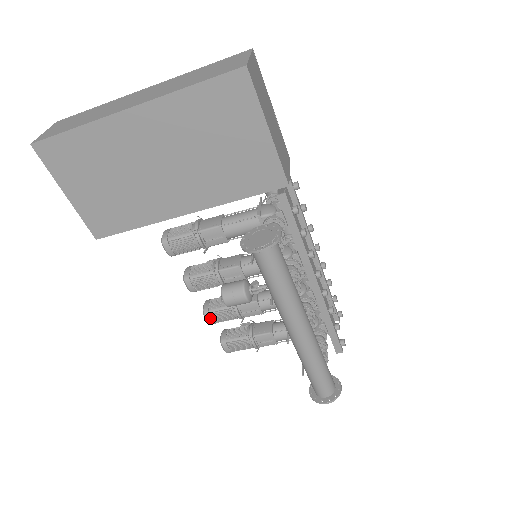
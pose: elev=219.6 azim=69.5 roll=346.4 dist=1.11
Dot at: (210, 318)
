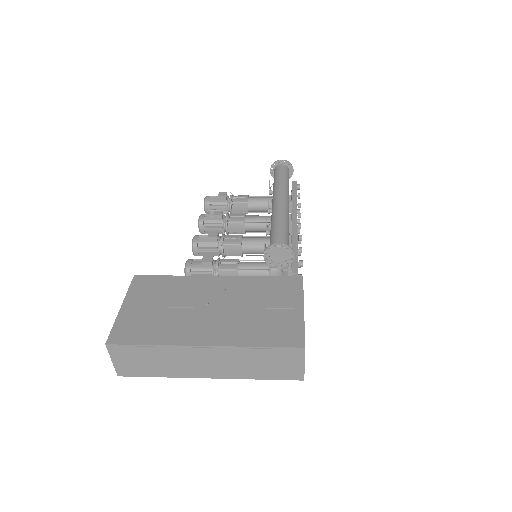
Dot at: occluded
